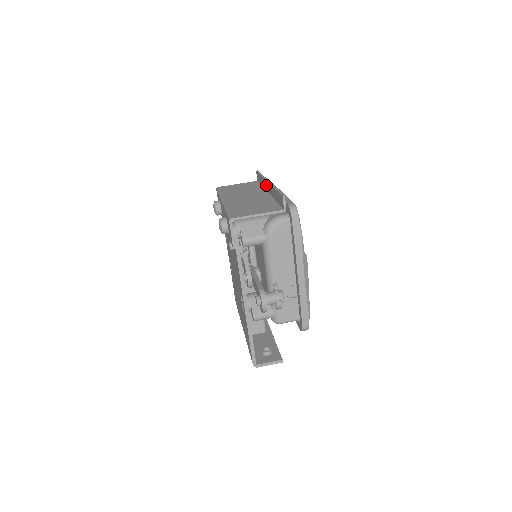
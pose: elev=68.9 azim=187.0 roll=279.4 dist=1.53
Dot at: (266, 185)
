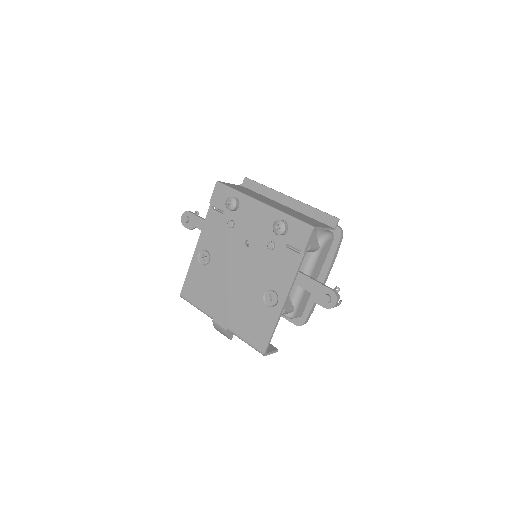
Dot at: (281, 198)
